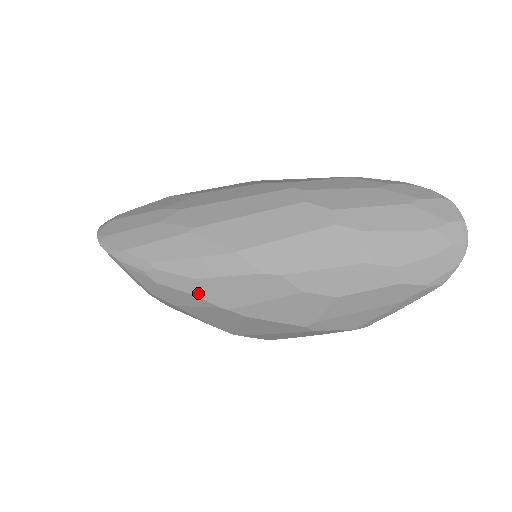
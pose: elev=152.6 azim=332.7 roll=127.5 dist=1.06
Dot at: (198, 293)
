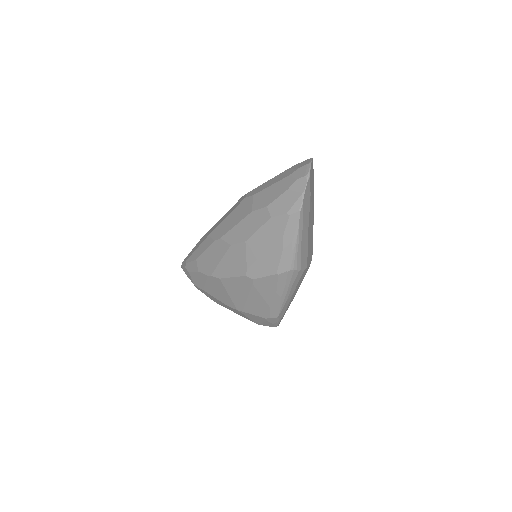
Dot at: (199, 269)
